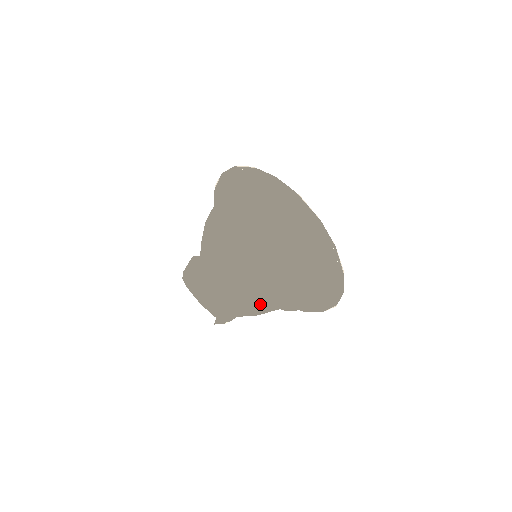
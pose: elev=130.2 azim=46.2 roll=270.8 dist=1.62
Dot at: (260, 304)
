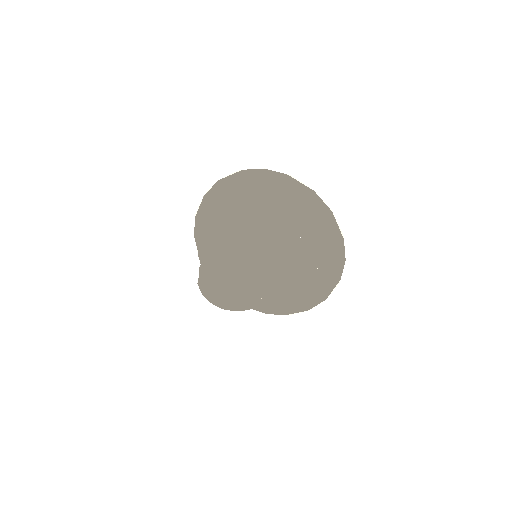
Dot at: (283, 279)
